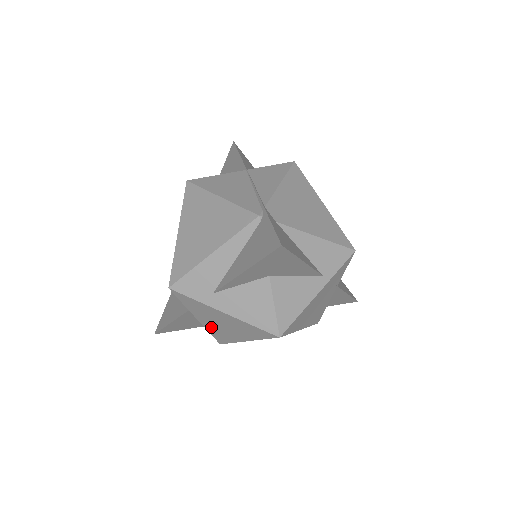
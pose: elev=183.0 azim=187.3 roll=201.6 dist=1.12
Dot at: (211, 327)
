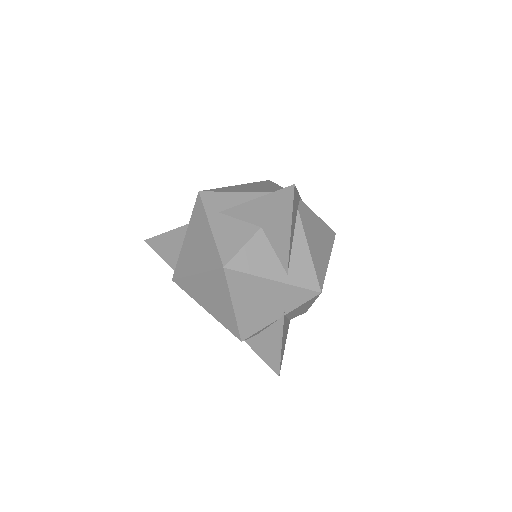
Dot at: (186, 250)
